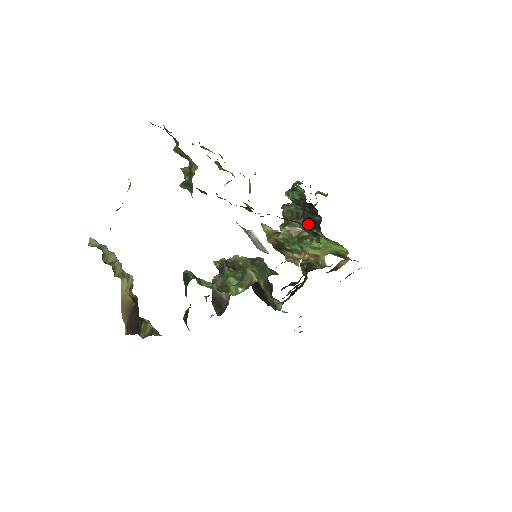
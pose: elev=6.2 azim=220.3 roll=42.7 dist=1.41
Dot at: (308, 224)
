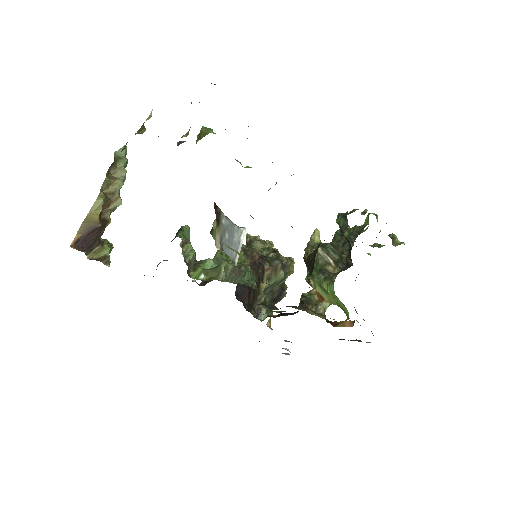
Dot at: (310, 261)
